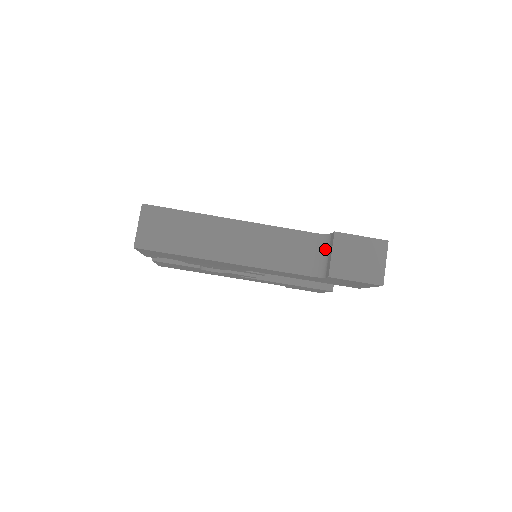
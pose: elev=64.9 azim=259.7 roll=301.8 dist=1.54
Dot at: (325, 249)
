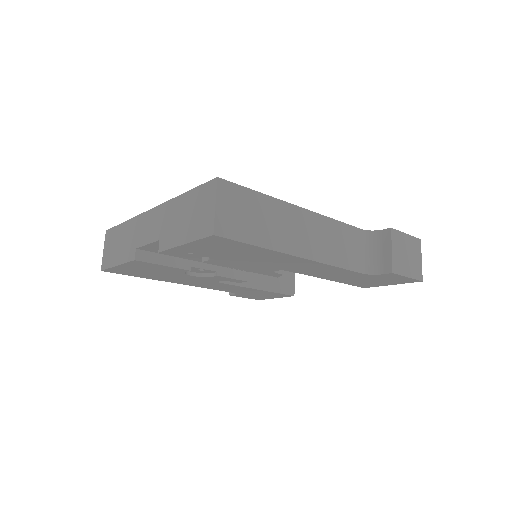
Dot at: (375, 246)
